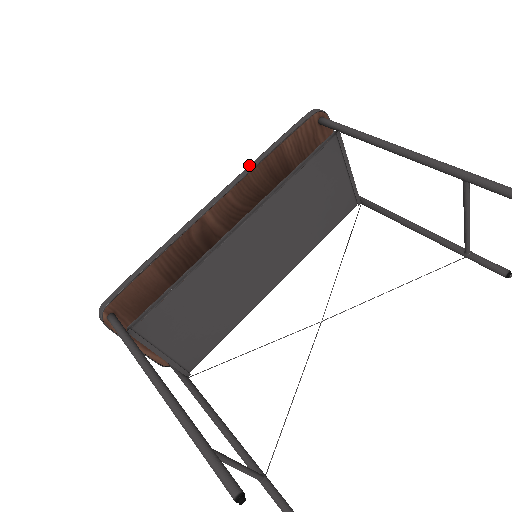
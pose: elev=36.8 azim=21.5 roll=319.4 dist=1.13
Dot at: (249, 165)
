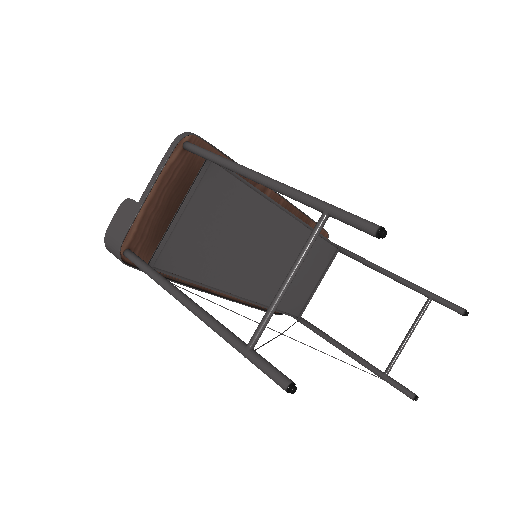
Dot at: occluded
